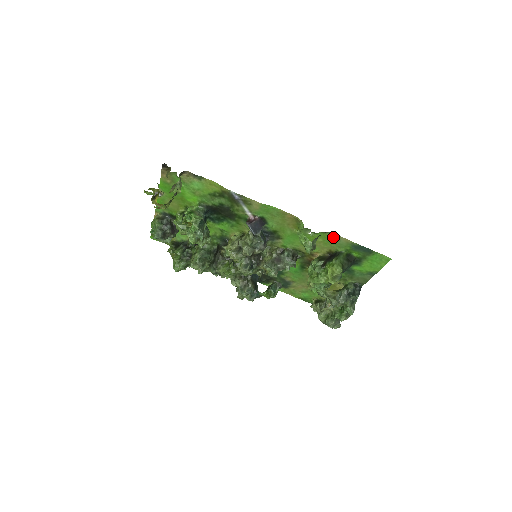
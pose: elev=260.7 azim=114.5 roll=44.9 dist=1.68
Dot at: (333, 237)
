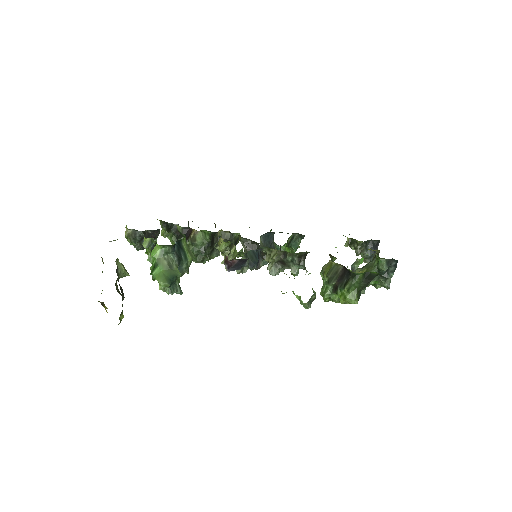
Dot at: occluded
